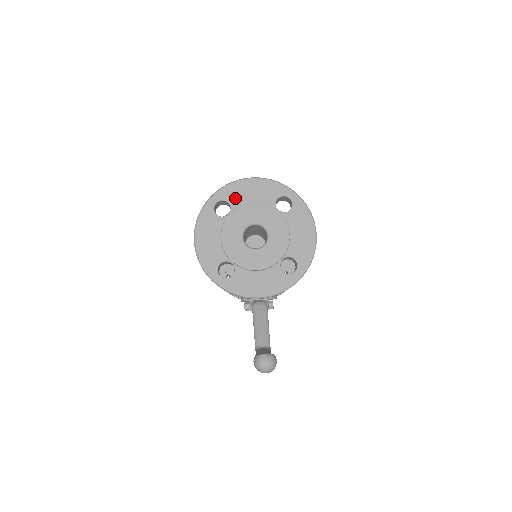
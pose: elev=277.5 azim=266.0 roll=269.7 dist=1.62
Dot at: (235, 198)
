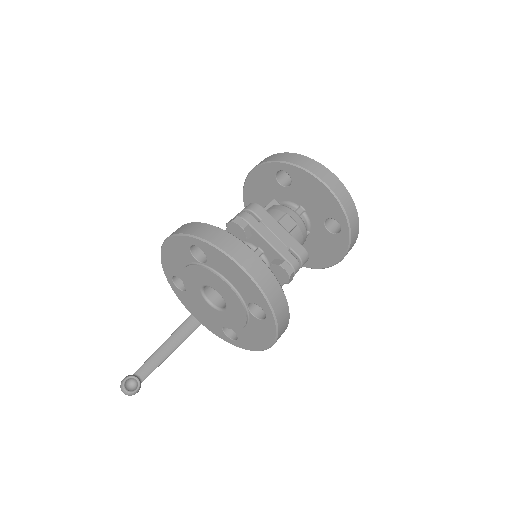
Dot at: (214, 262)
